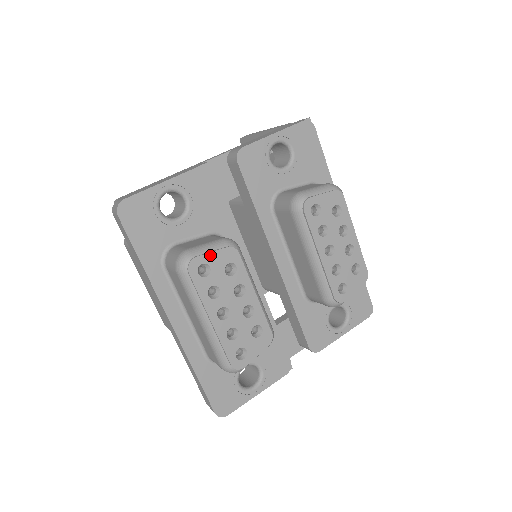
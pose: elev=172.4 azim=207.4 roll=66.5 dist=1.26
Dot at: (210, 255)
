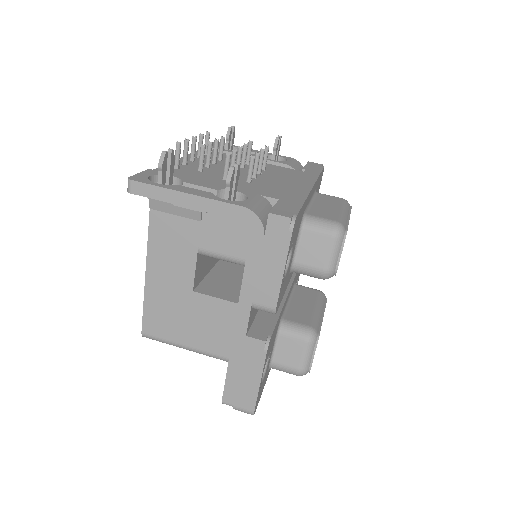
Dot at: occluded
